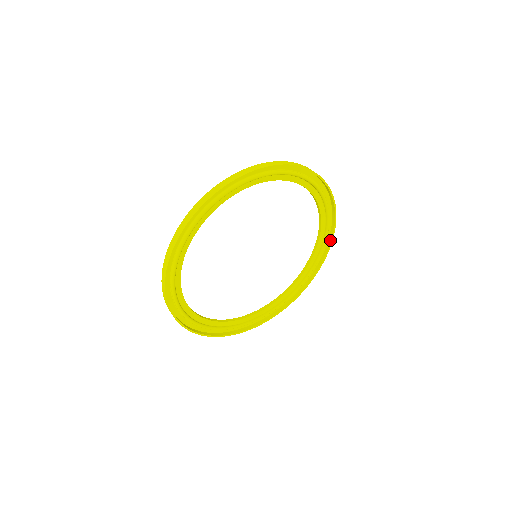
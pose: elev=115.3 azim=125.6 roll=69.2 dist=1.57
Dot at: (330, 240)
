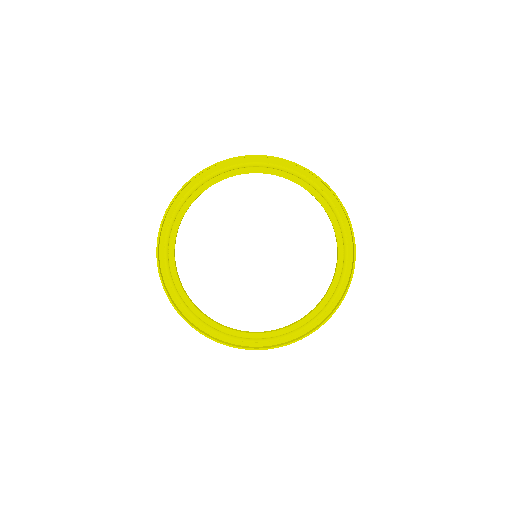
Dot at: (342, 296)
